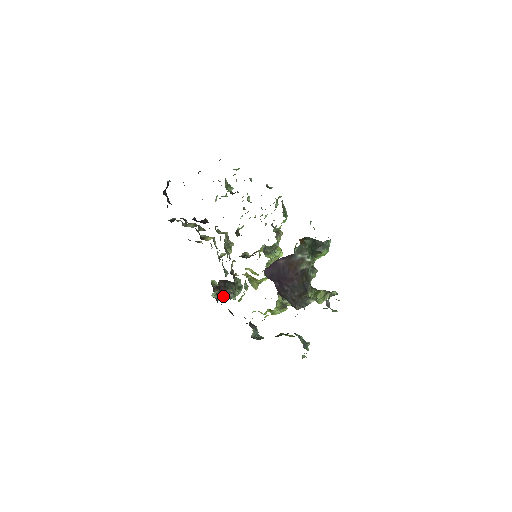
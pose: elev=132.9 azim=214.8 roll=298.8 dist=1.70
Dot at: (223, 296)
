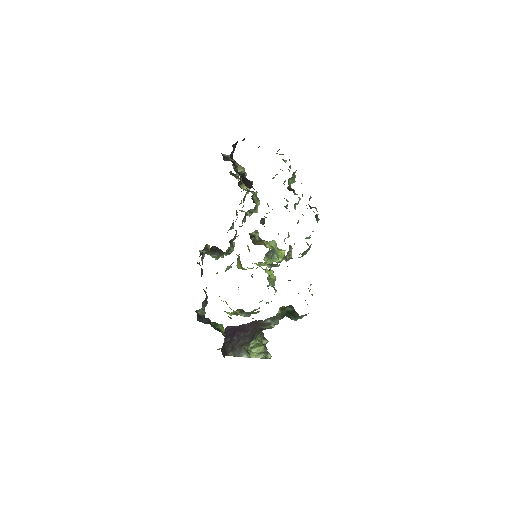
Dot at: (209, 253)
